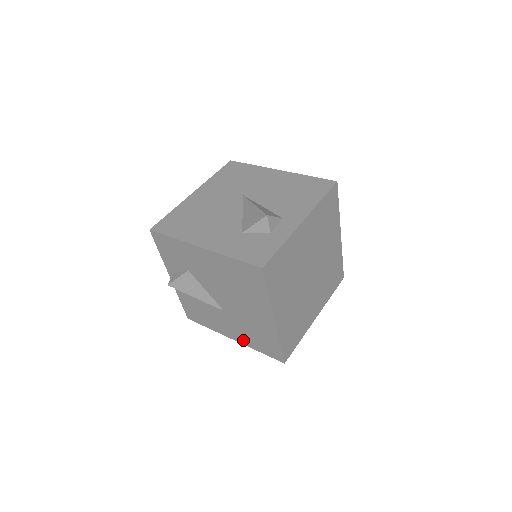
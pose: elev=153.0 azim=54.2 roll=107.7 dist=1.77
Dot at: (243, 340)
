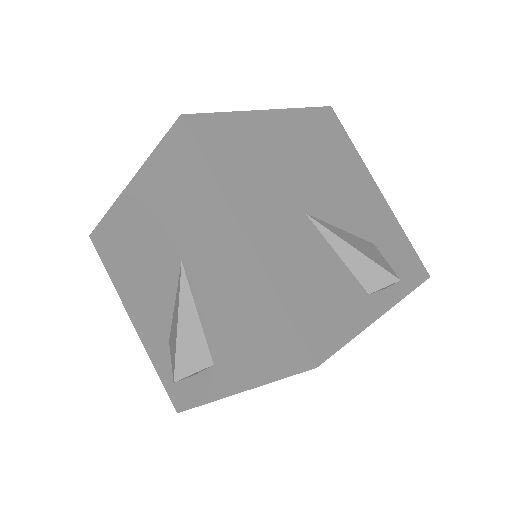
Dot at: occluded
